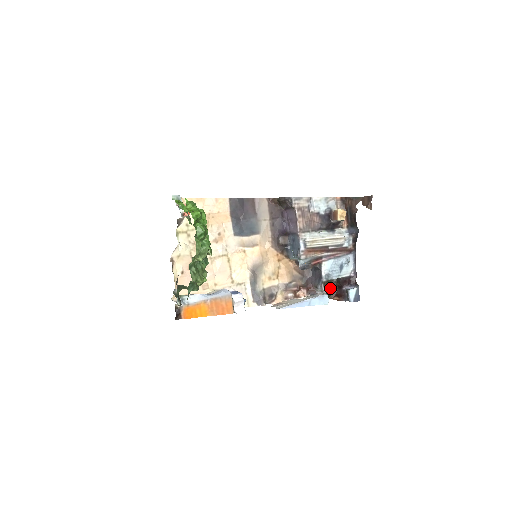
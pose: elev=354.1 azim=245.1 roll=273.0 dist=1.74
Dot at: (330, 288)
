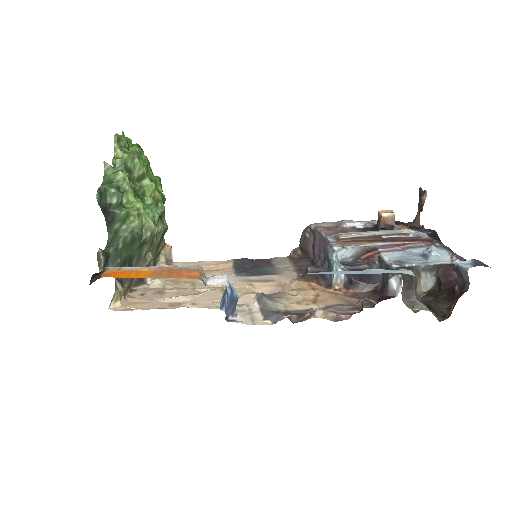
Dot at: (432, 301)
